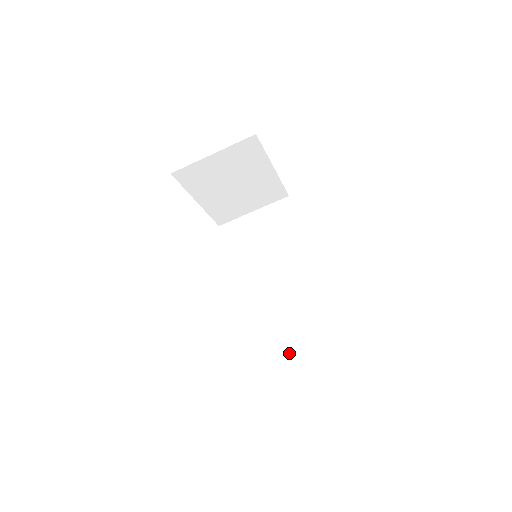
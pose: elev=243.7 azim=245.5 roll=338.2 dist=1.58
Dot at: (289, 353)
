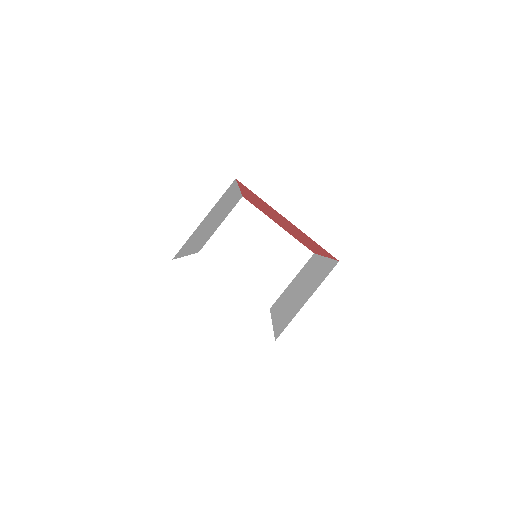
Dot at: occluded
